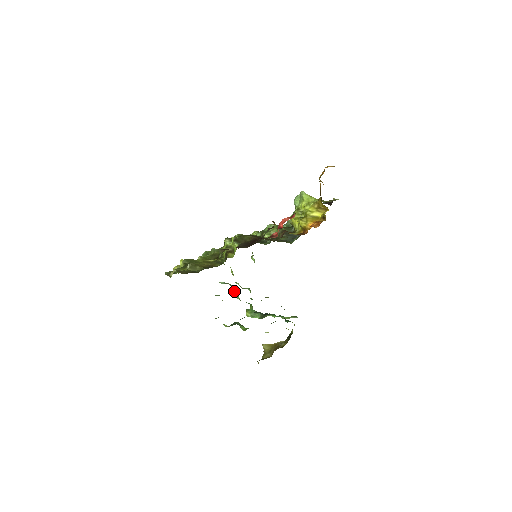
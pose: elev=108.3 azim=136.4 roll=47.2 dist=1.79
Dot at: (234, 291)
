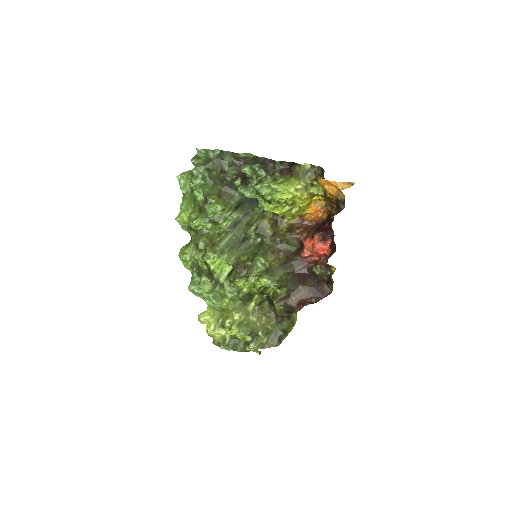
Dot at: occluded
